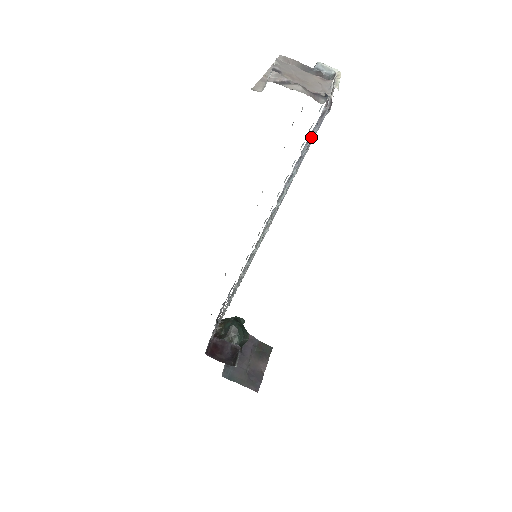
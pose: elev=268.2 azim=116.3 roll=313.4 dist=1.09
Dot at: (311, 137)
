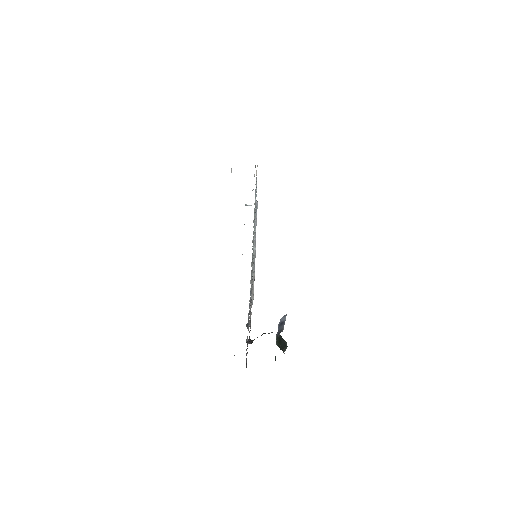
Dot at: occluded
